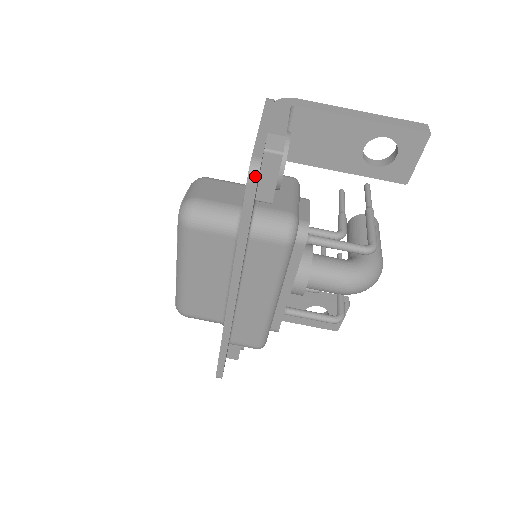
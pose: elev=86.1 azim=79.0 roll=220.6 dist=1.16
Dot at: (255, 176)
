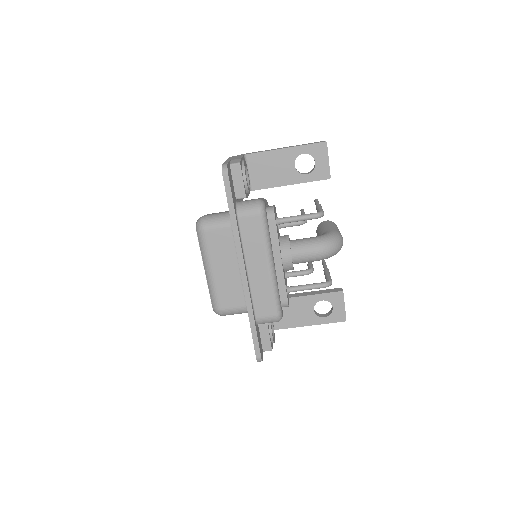
Dot at: (226, 171)
